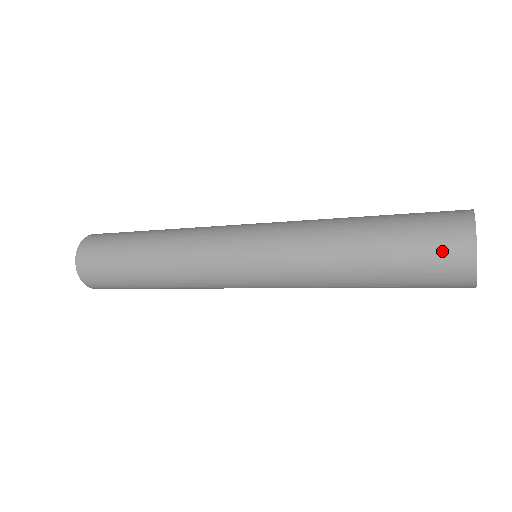
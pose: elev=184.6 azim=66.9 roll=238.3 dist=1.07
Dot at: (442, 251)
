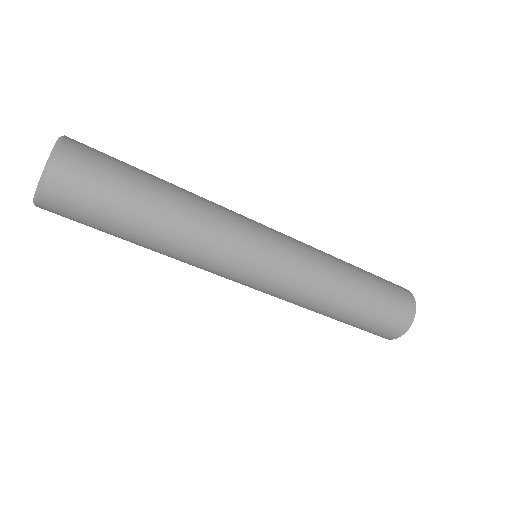
Dot at: (395, 320)
